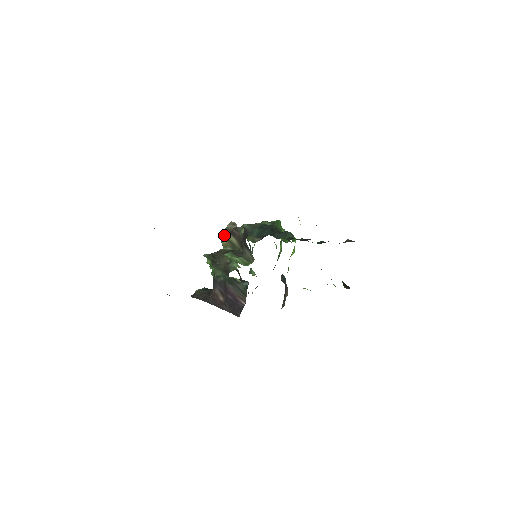
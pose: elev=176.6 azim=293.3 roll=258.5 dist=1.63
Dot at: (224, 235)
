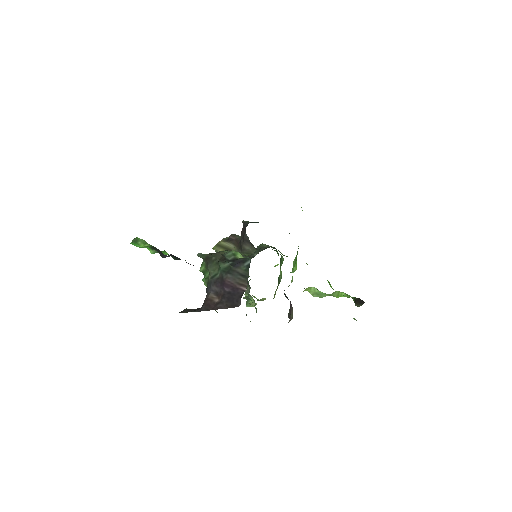
Dot at: (220, 244)
